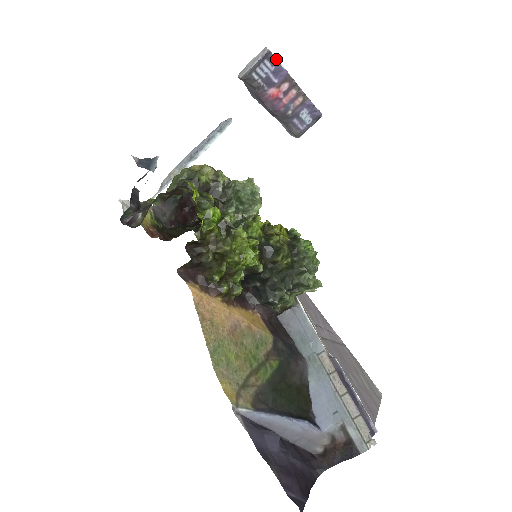
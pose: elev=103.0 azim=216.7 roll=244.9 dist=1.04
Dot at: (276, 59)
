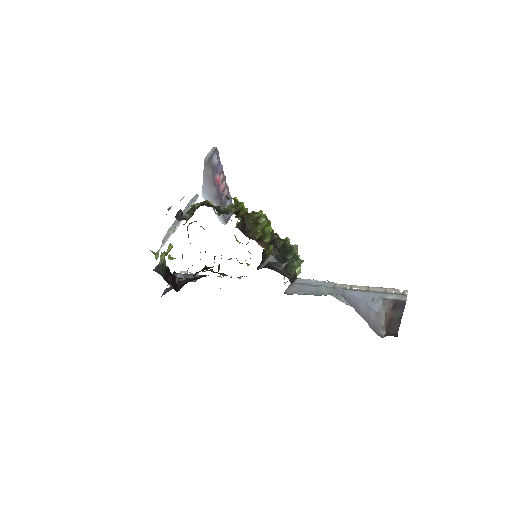
Dot at: occluded
